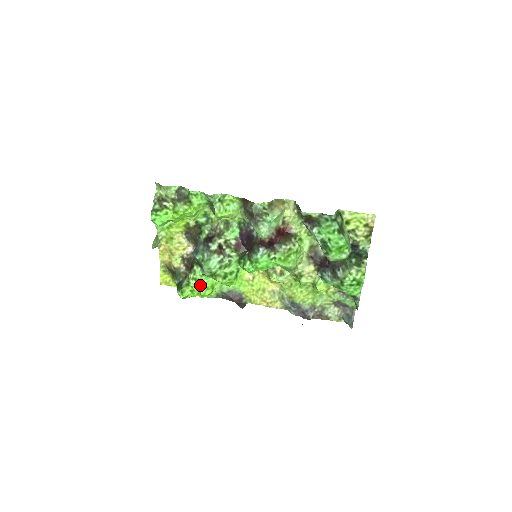
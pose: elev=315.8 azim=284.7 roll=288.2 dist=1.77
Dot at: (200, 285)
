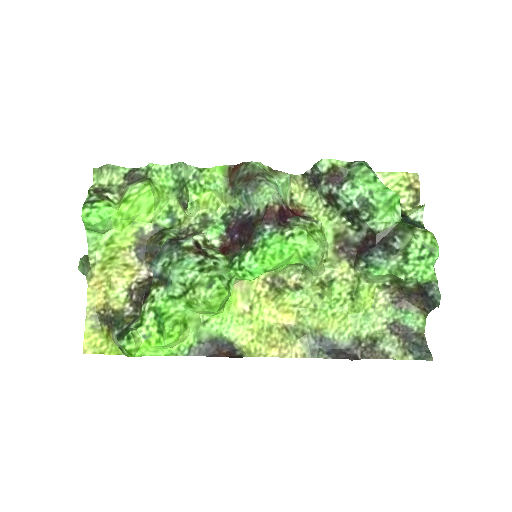
Dot at: (163, 316)
